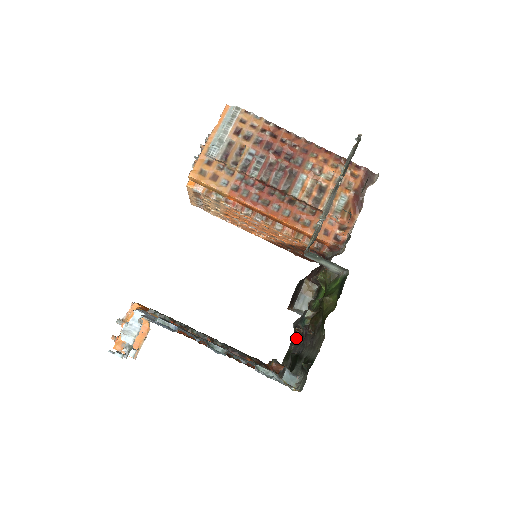
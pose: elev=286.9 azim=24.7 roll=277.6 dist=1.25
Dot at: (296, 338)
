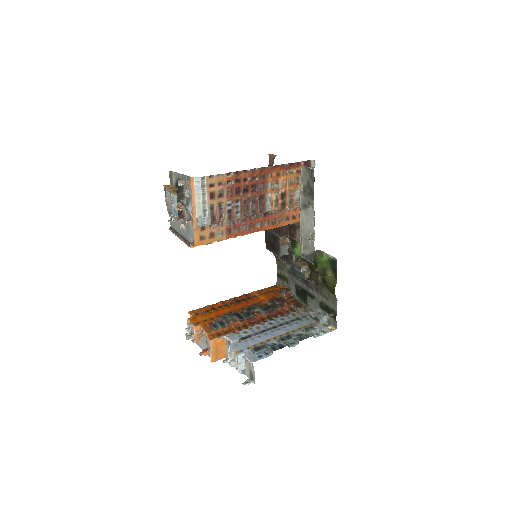
Dot at: (285, 268)
